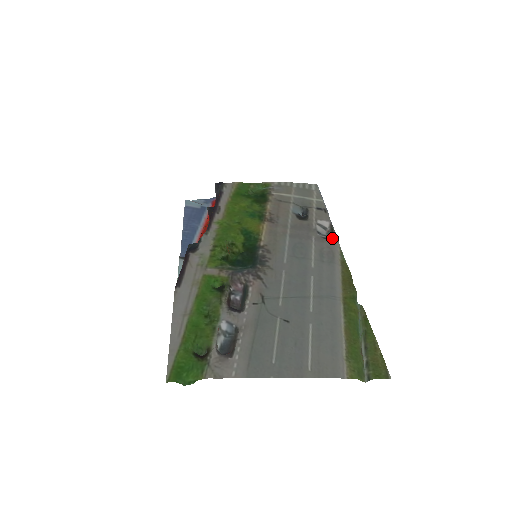
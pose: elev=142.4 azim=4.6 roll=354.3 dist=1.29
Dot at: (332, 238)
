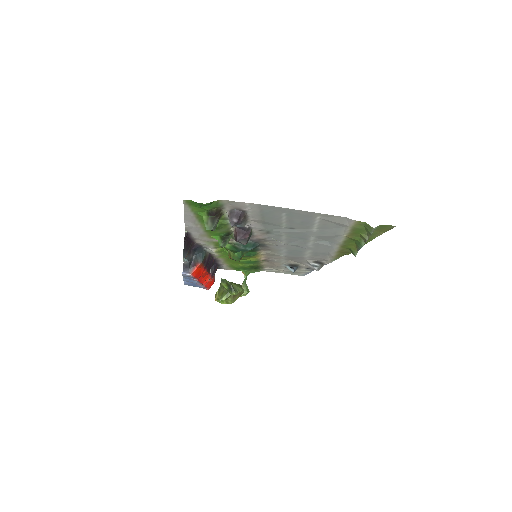
Dot at: (323, 264)
